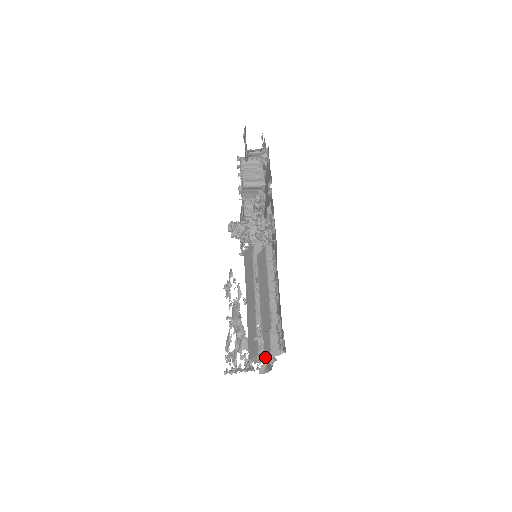
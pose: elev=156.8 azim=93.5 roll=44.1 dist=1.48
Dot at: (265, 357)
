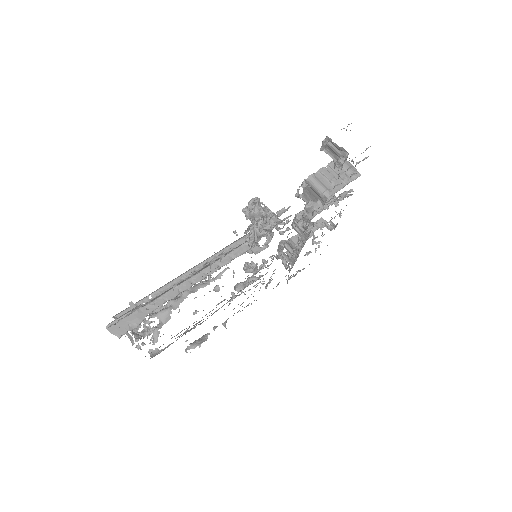
Dot at: occluded
